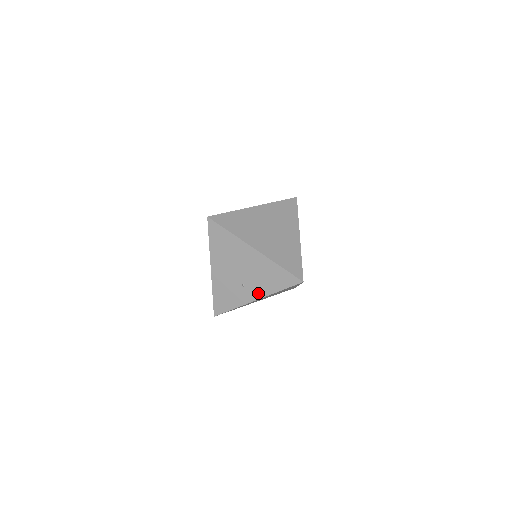
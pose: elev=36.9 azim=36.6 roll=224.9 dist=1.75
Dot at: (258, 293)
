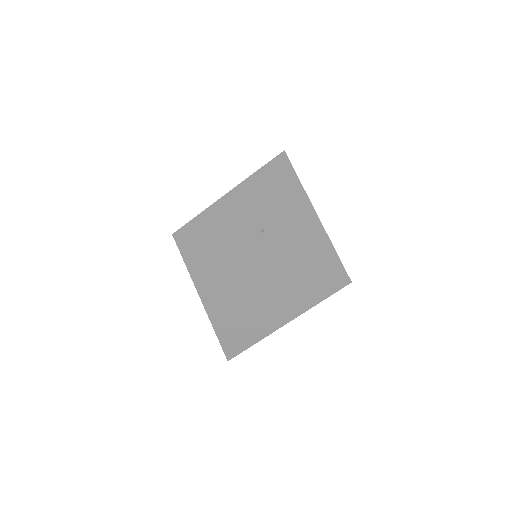
Dot at: (275, 253)
